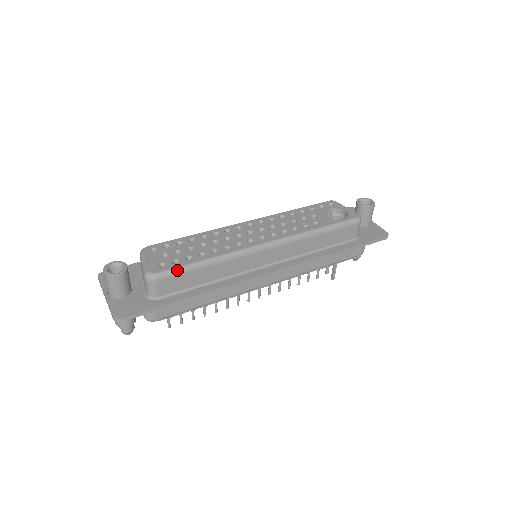
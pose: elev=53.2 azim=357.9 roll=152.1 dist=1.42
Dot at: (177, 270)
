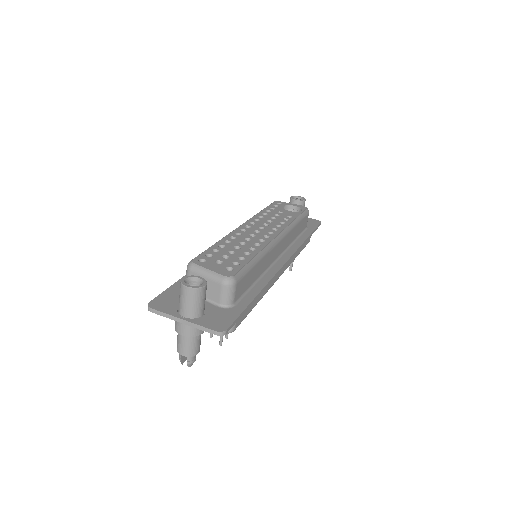
Dot at: (244, 270)
